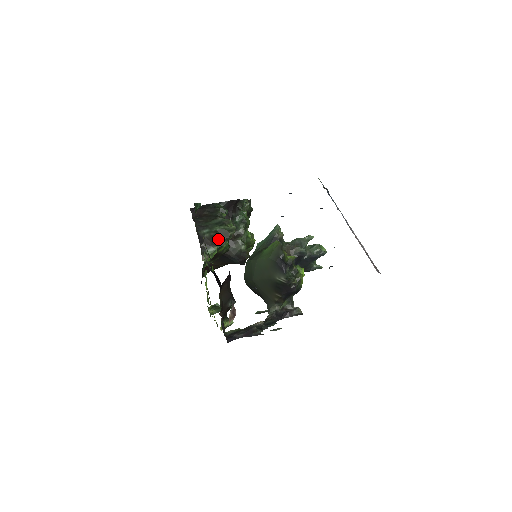
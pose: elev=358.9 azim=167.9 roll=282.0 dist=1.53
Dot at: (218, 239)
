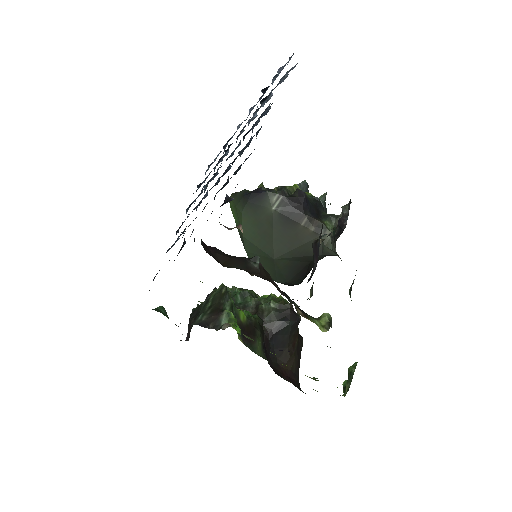
Dot at: (220, 308)
